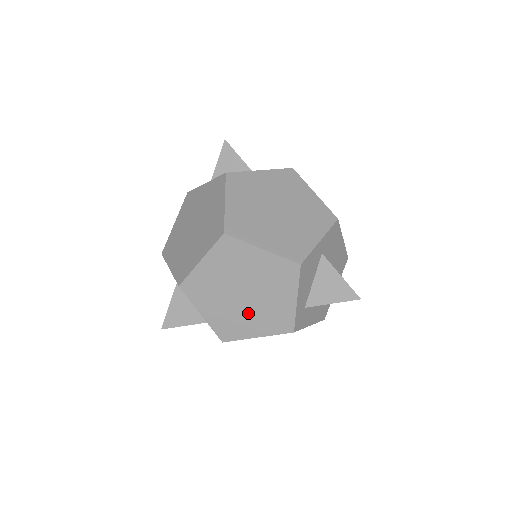
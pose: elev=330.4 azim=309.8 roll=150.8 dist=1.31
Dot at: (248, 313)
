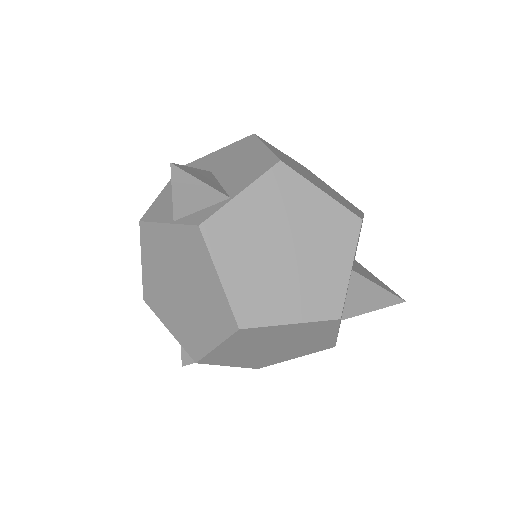
Dot at: (282, 353)
